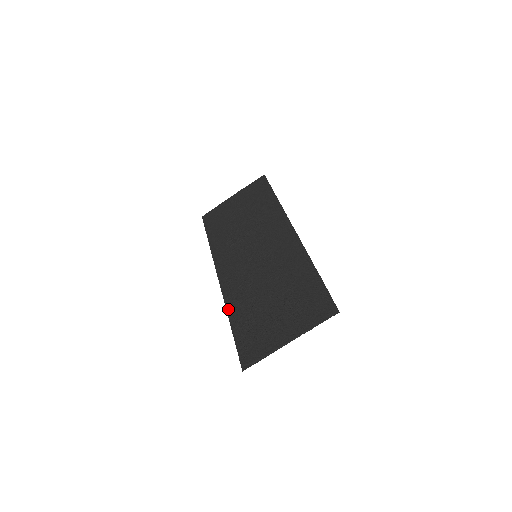
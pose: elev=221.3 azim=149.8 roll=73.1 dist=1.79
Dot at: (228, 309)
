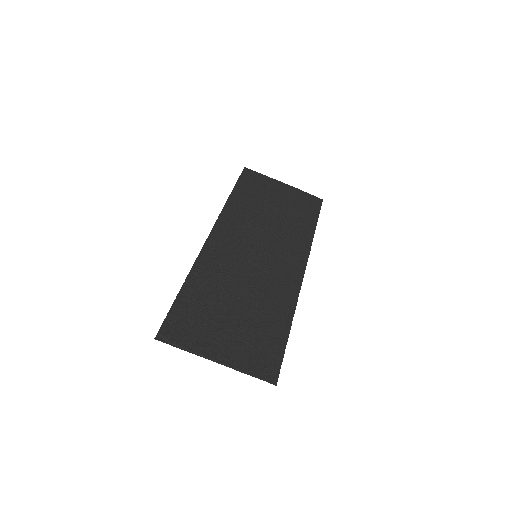
Dot at: (193, 271)
